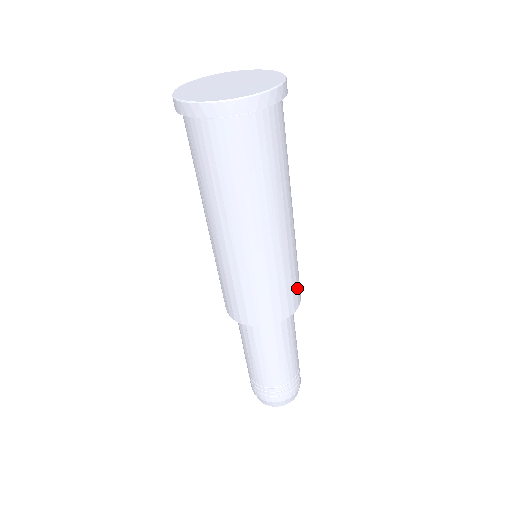
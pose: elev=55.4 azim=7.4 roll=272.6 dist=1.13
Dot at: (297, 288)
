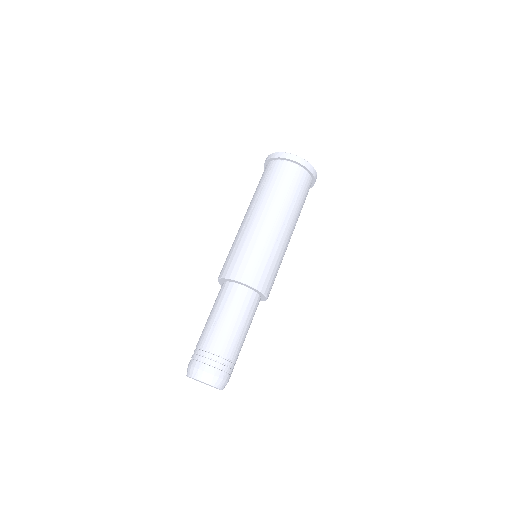
Dot at: occluded
